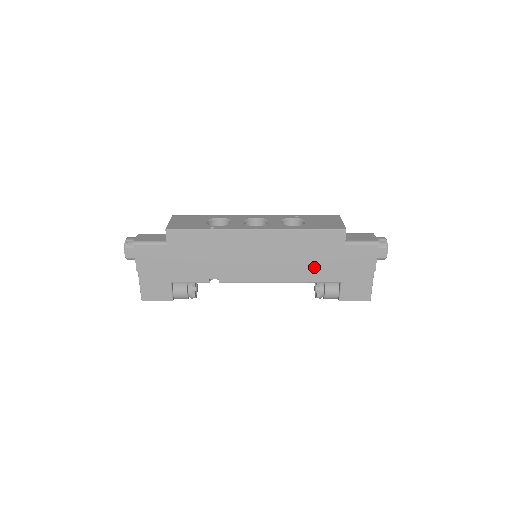
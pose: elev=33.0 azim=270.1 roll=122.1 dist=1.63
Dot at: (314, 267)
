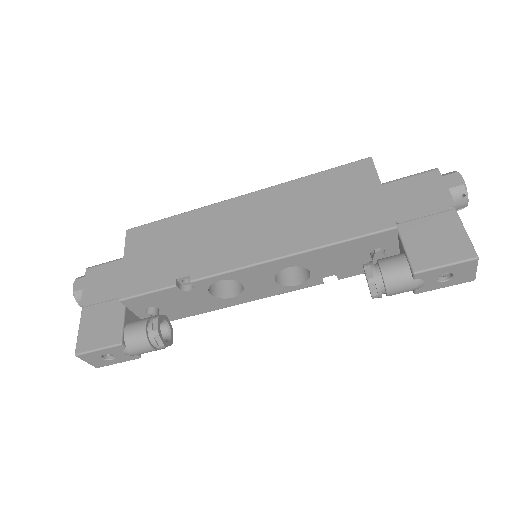
Dot at: (339, 217)
